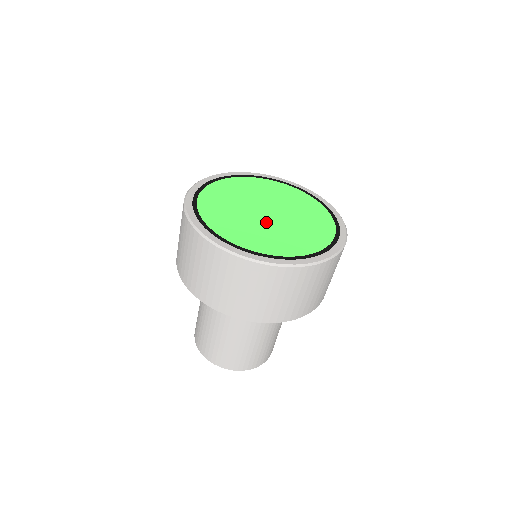
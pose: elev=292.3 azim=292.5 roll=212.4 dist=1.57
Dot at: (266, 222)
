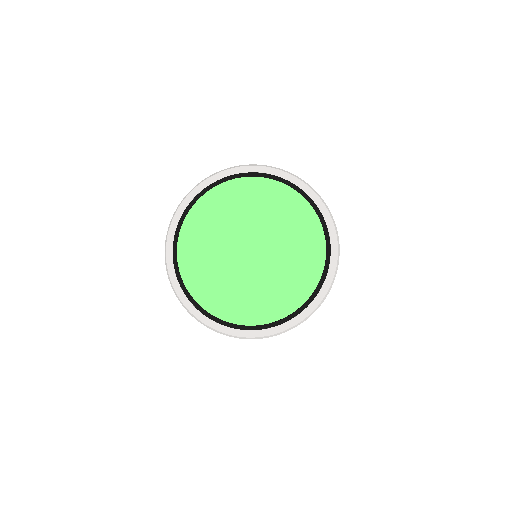
Dot at: (261, 267)
